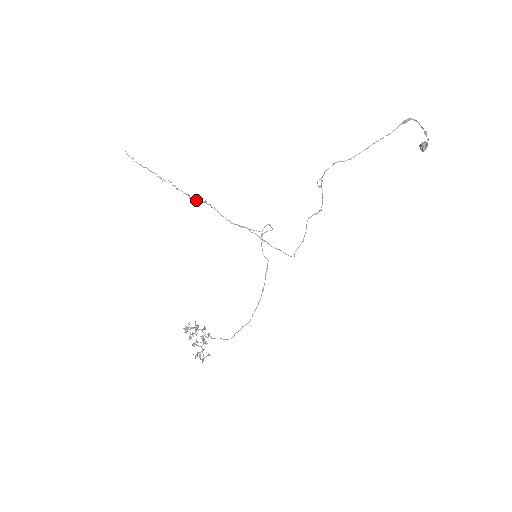
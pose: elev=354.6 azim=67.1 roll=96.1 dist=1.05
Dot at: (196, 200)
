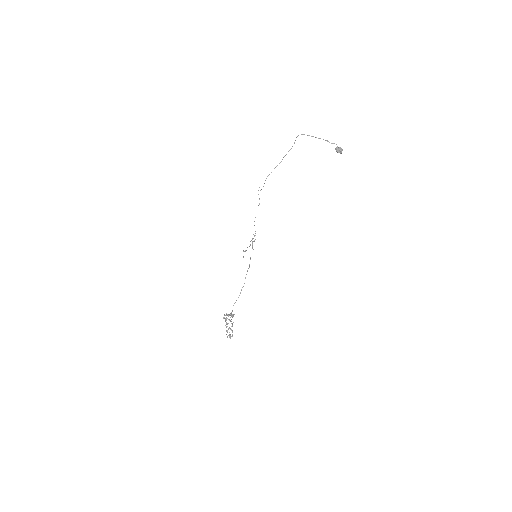
Dot at: occluded
